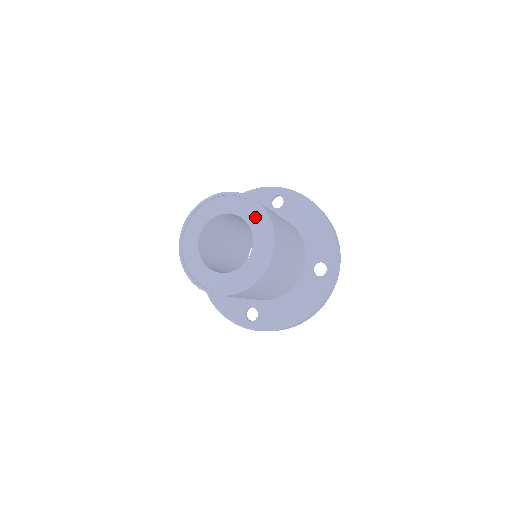
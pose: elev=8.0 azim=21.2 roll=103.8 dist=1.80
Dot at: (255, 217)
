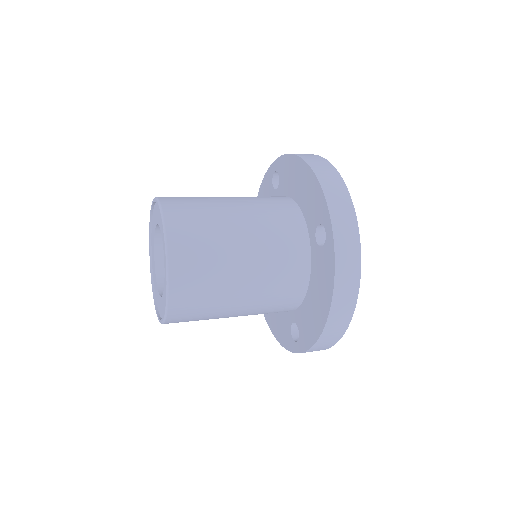
Dot at: occluded
